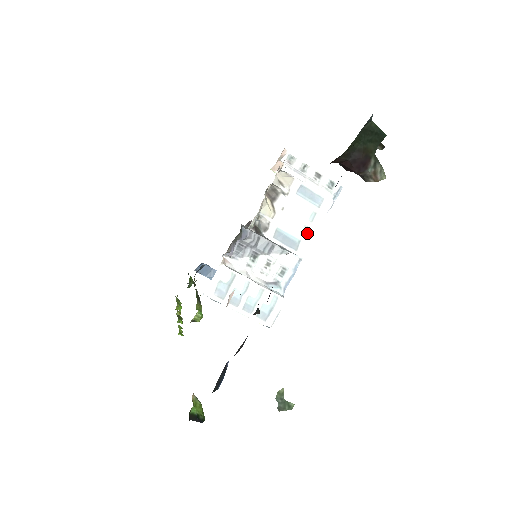
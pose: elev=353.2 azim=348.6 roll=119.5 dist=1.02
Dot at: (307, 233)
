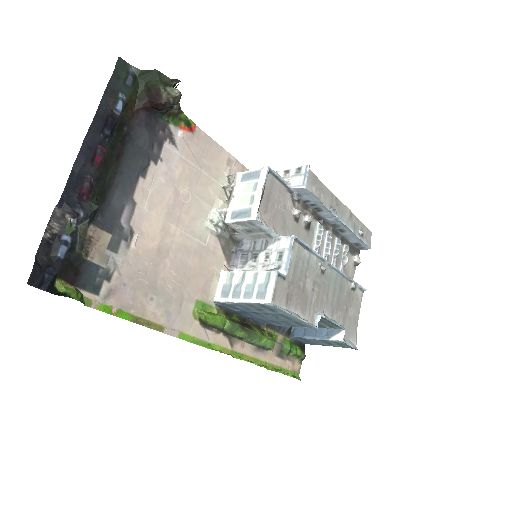
Dot at: (255, 200)
